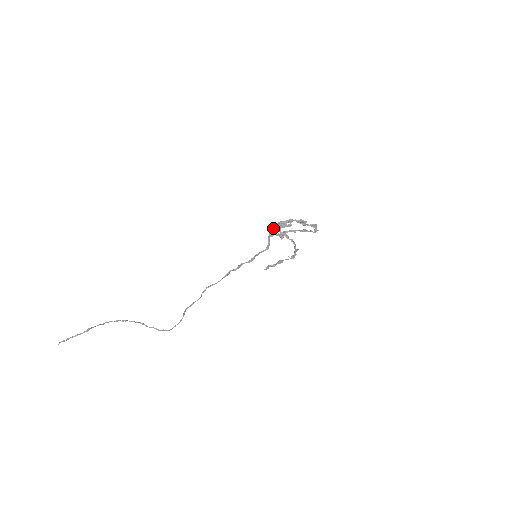
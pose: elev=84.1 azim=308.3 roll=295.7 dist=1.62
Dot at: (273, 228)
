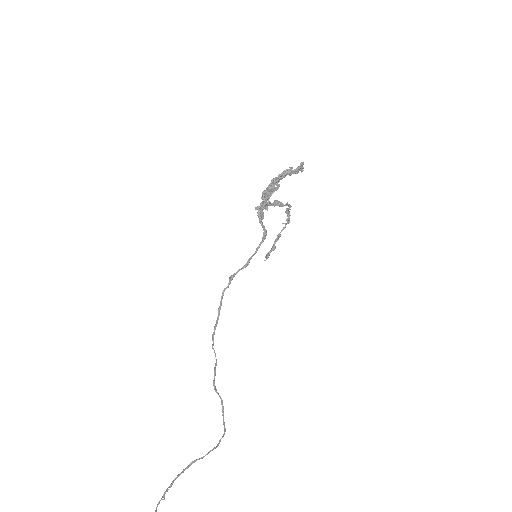
Dot at: (260, 206)
